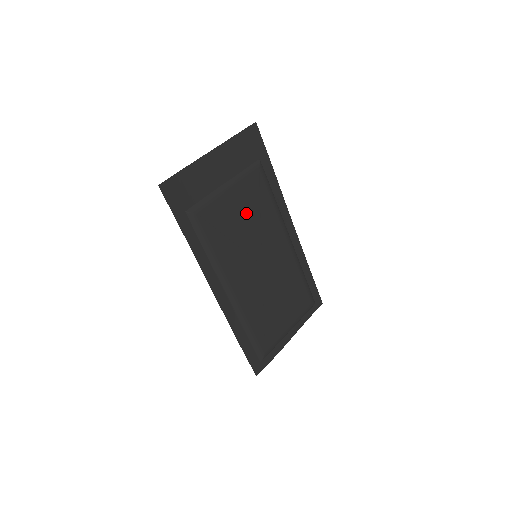
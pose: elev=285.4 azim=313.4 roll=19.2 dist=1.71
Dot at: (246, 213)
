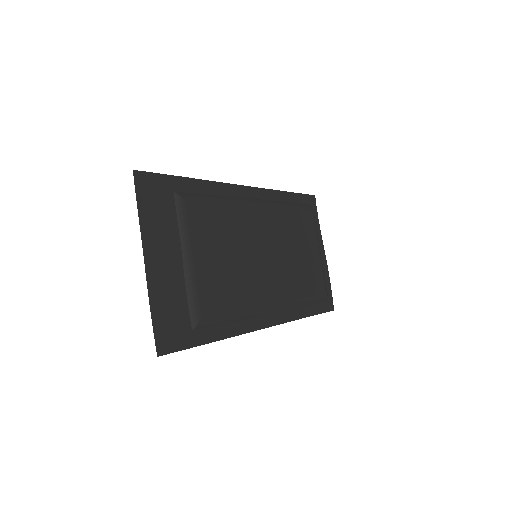
Dot at: (219, 248)
